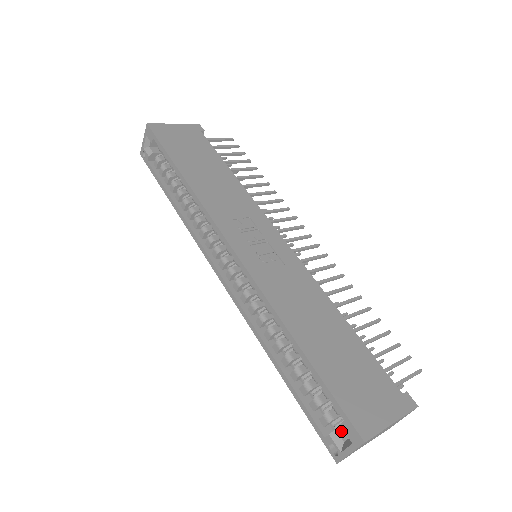
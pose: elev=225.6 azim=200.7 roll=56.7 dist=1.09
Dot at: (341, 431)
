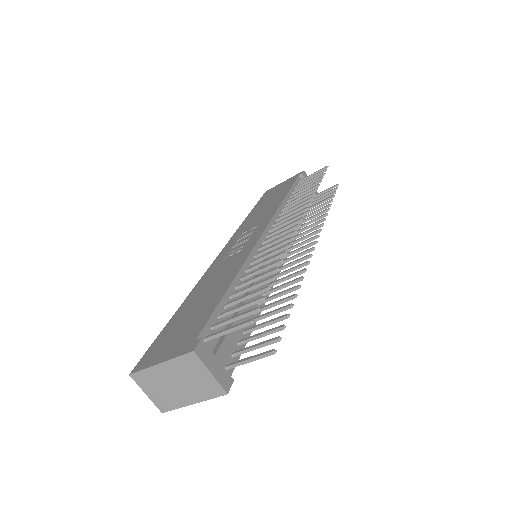
Dot at: occluded
